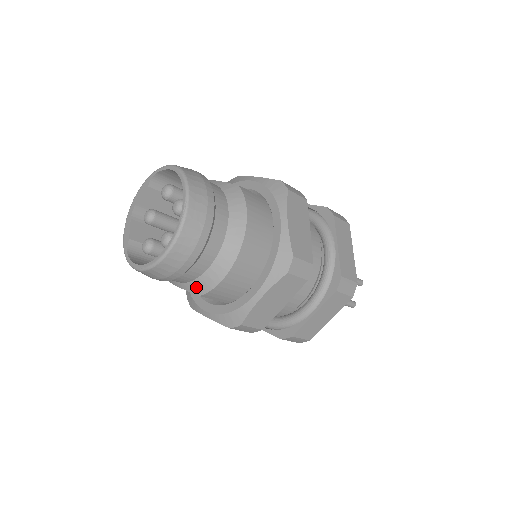
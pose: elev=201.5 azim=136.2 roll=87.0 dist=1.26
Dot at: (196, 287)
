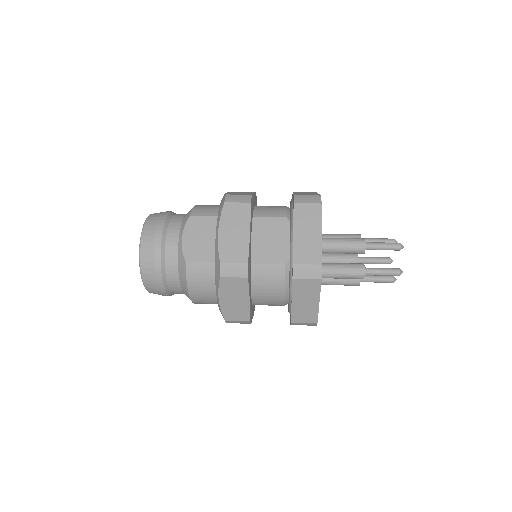
Dot at: occluded
